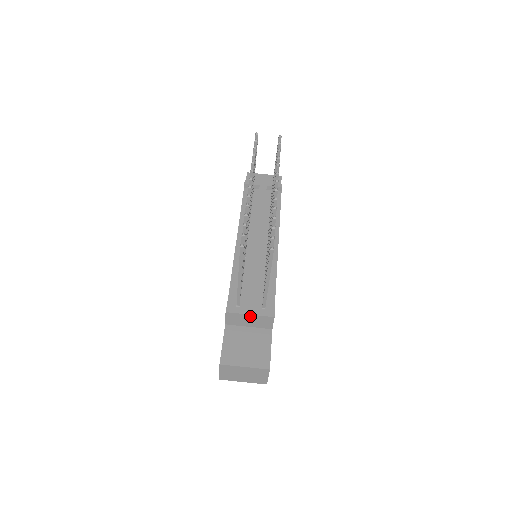
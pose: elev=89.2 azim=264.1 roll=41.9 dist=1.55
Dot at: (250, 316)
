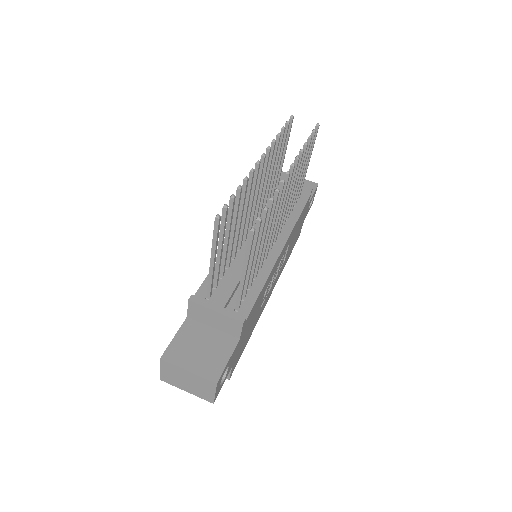
Dot at: (215, 313)
